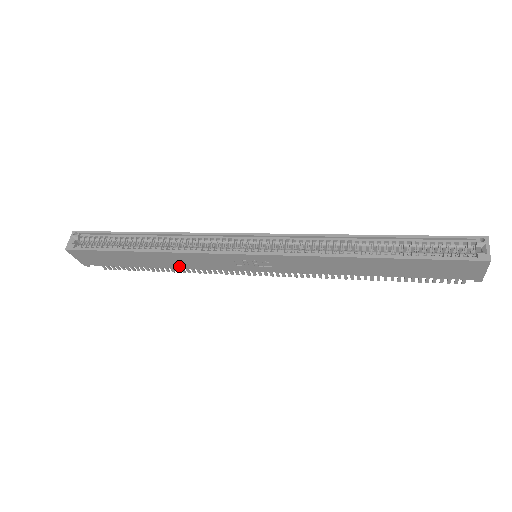
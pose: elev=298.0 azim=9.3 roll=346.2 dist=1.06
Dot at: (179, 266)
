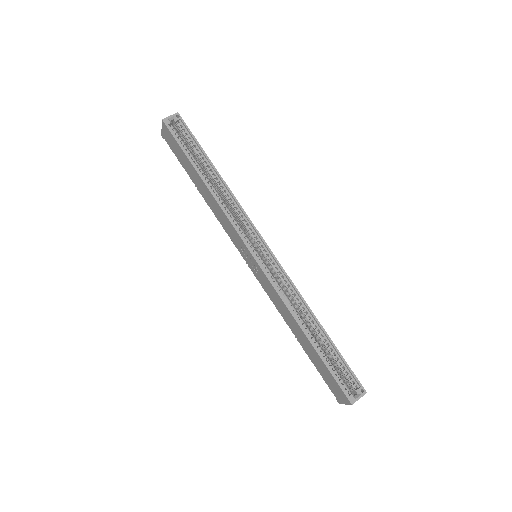
Dot at: (212, 208)
